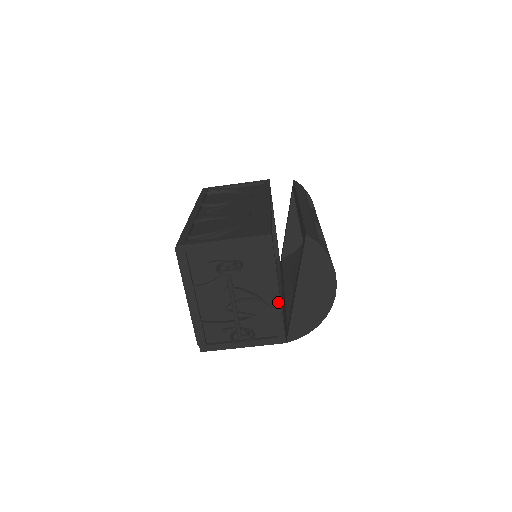
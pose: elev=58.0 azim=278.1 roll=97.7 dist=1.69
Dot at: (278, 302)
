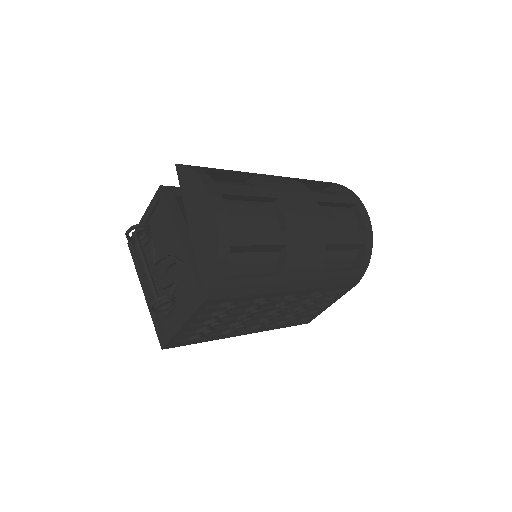
Dot at: (184, 252)
